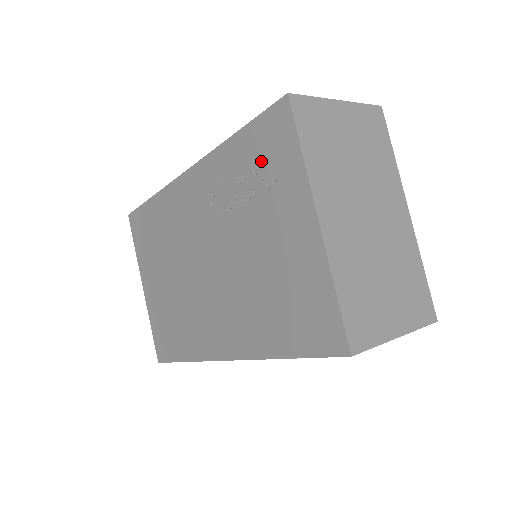
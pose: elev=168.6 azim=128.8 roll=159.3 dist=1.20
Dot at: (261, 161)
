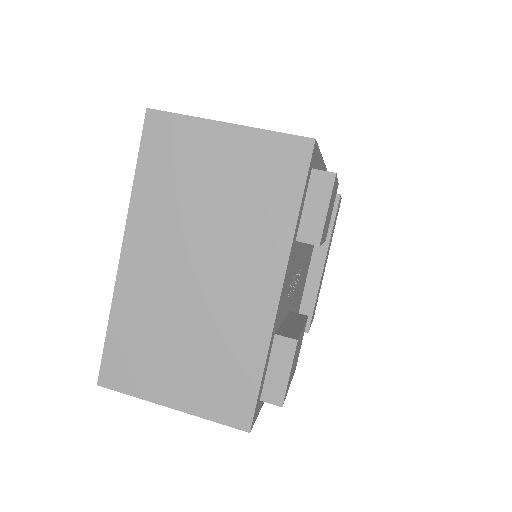
Dot at: occluded
